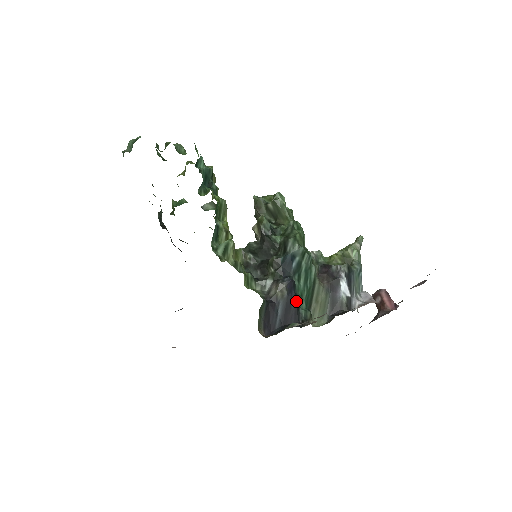
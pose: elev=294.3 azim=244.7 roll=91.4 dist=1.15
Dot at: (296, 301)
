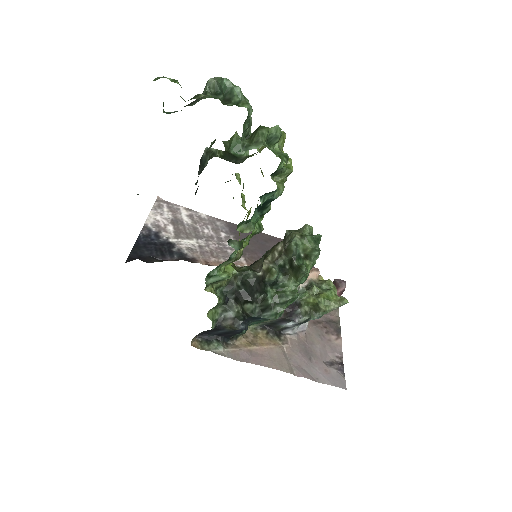
Dot at: (238, 333)
